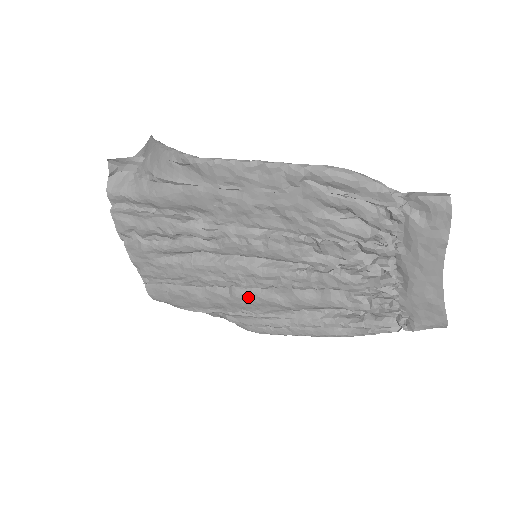
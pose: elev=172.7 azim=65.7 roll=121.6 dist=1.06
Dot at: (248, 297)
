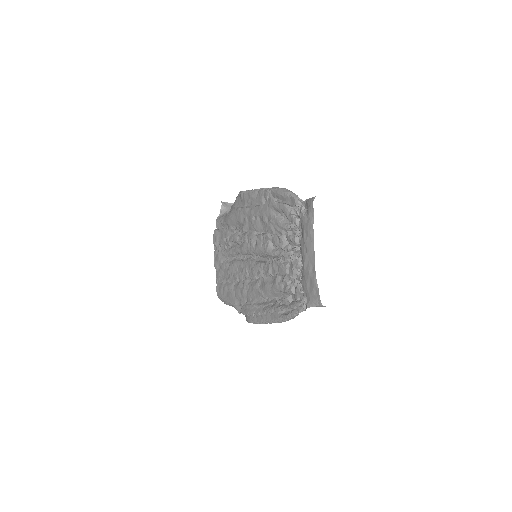
Dot at: (248, 287)
